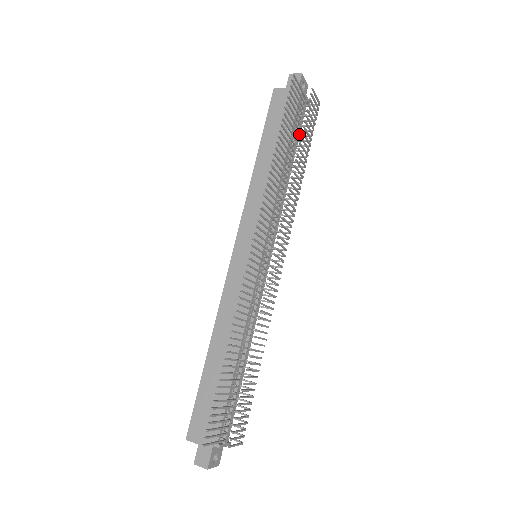
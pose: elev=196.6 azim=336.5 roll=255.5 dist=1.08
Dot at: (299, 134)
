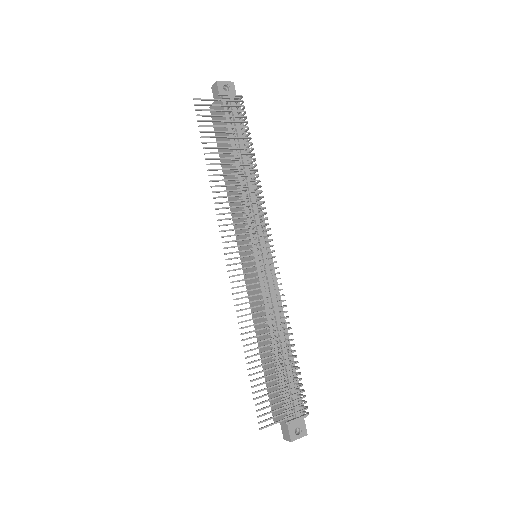
Dot at: occluded
